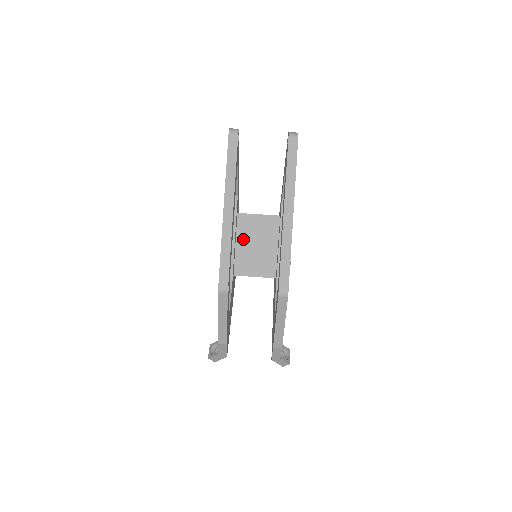
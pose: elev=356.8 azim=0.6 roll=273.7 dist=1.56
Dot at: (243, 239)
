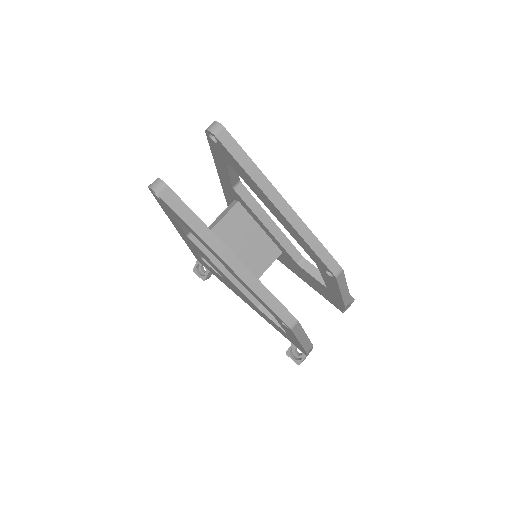
Dot at: occluded
